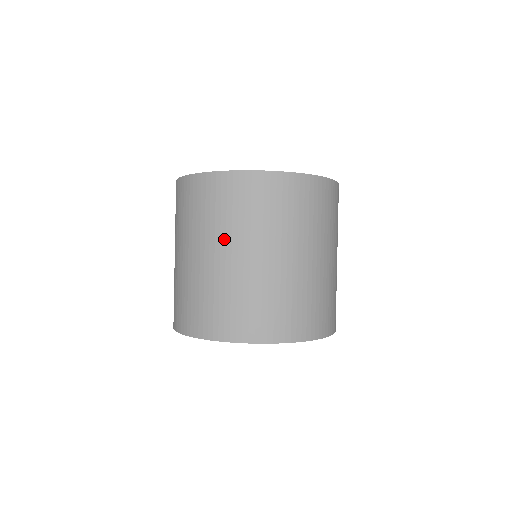
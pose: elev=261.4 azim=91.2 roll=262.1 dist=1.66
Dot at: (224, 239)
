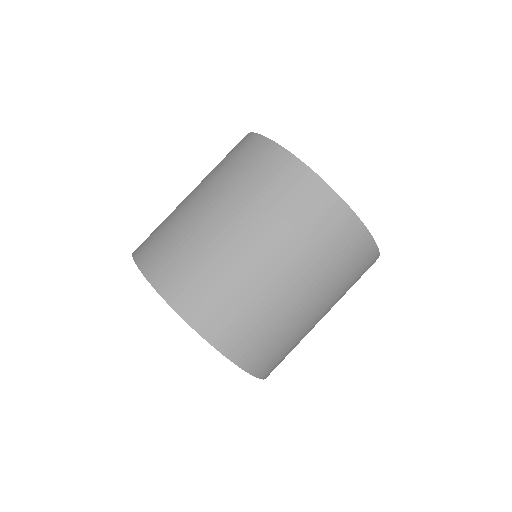
Dot at: (227, 198)
